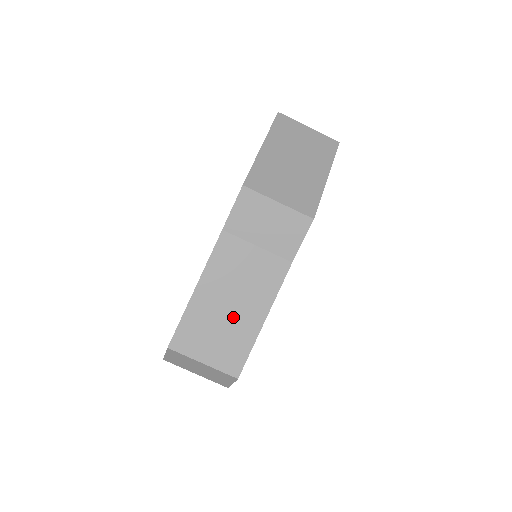
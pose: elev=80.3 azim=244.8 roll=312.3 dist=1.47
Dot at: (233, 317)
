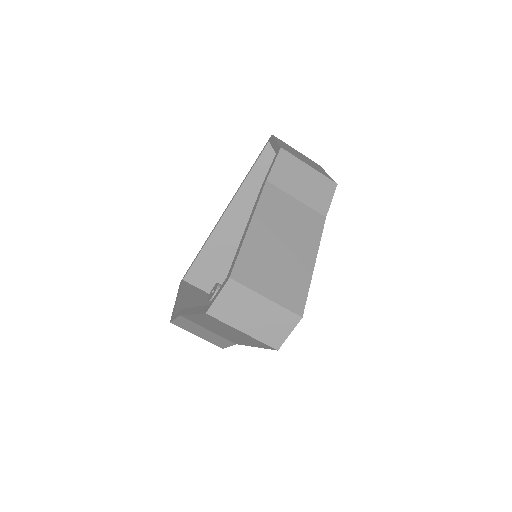
Dot at: (287, 256)
